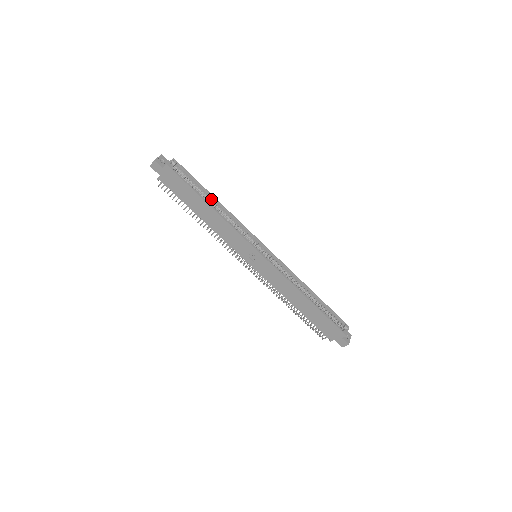
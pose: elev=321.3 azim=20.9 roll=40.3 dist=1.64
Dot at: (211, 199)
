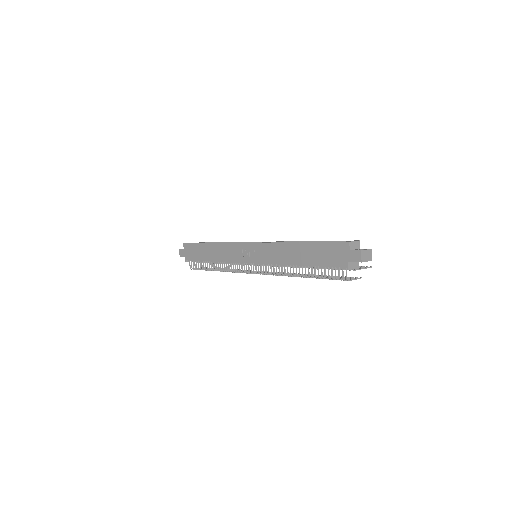
Dot at: occluded
